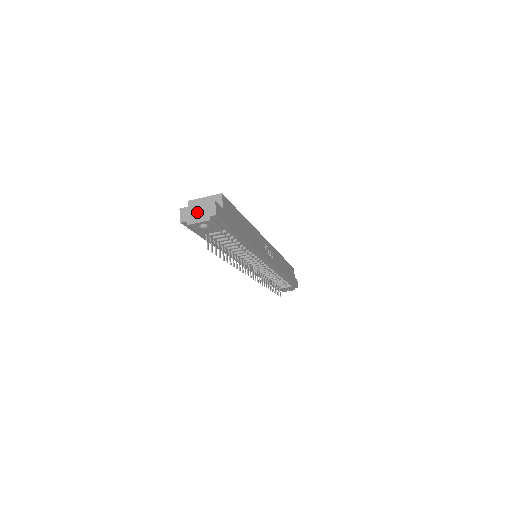
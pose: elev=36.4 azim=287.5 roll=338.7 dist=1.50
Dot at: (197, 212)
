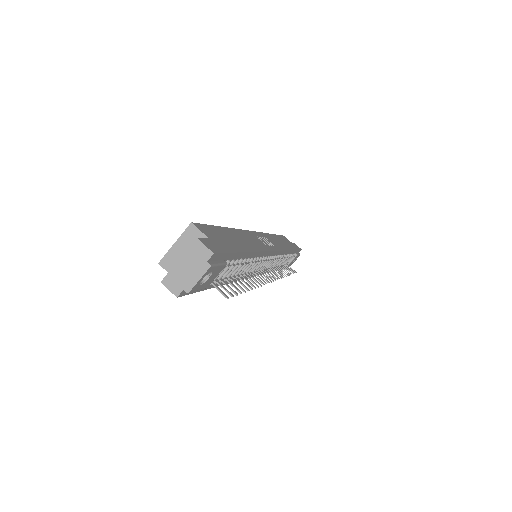
Dot at: (186, 269)
